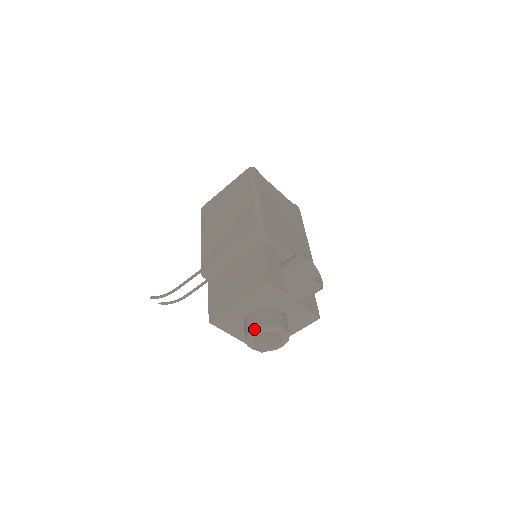
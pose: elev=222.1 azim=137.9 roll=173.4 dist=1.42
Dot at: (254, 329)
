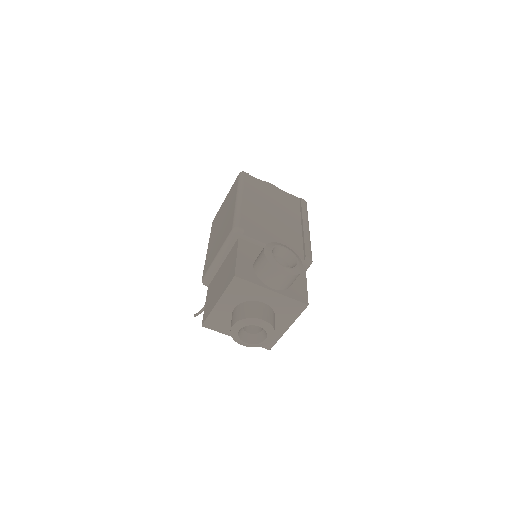
Dot at: (234, 325)
